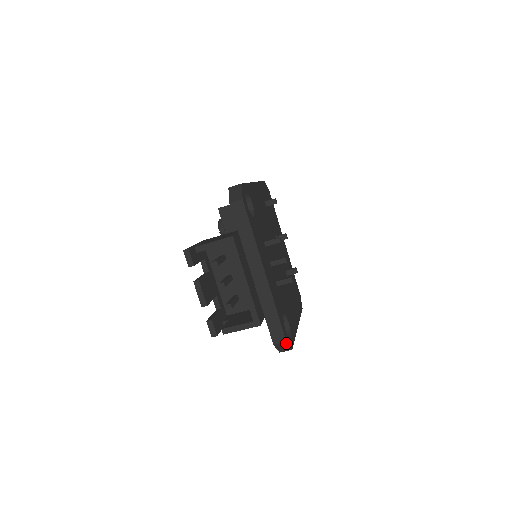
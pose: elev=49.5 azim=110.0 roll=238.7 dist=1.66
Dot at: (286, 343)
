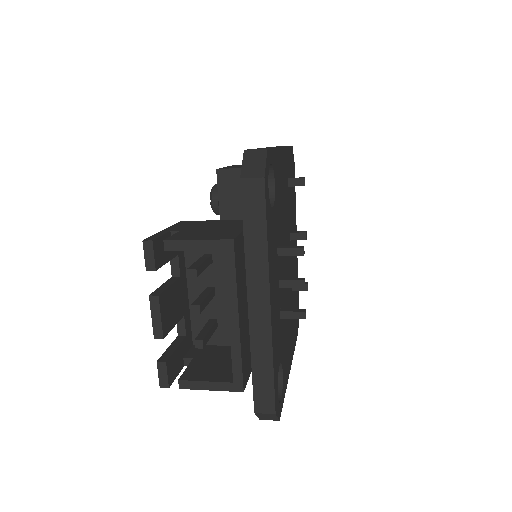
Dot at: (274, 415)
